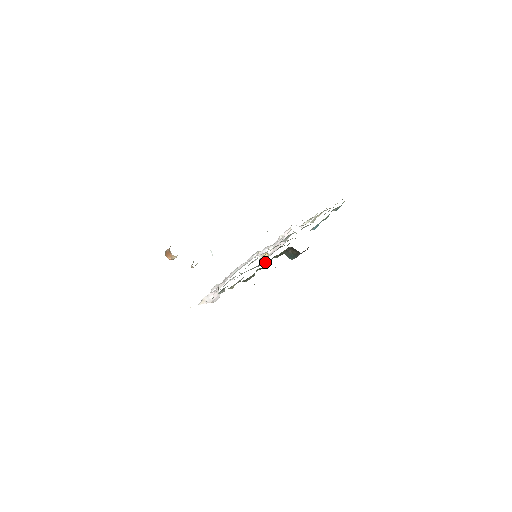
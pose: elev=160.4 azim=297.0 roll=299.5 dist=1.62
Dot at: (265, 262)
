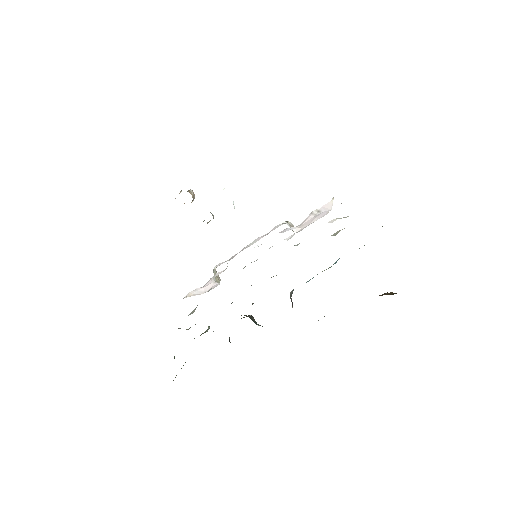
Dot at: occluded
